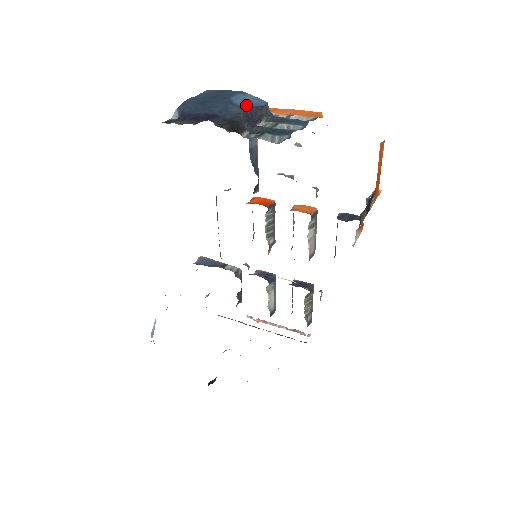
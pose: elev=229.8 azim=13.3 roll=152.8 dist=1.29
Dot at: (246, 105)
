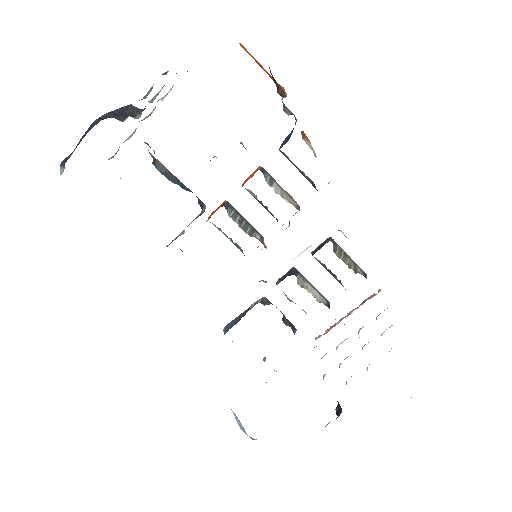
Dot at: (111, 112)
